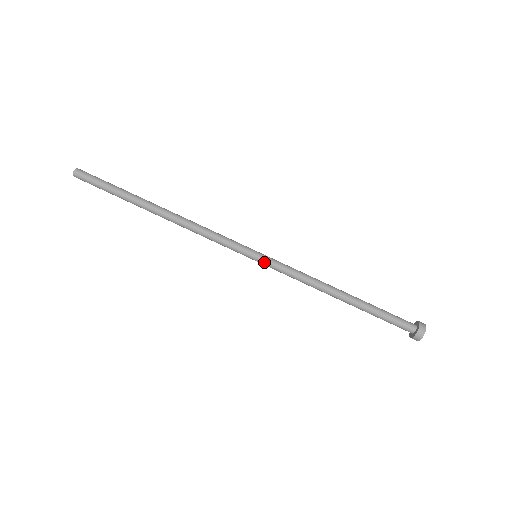
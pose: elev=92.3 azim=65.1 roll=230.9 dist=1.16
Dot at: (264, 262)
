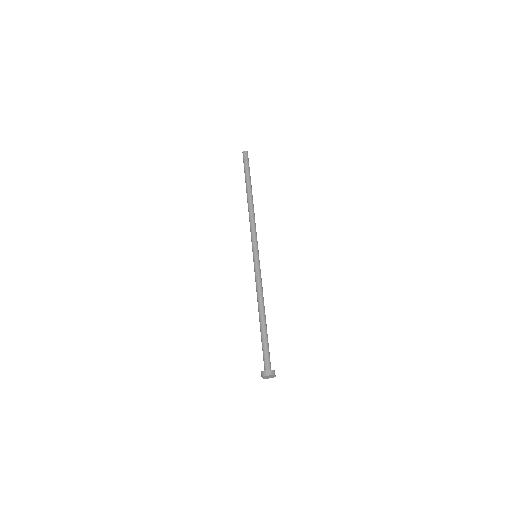
Dot at: (256, 261)
